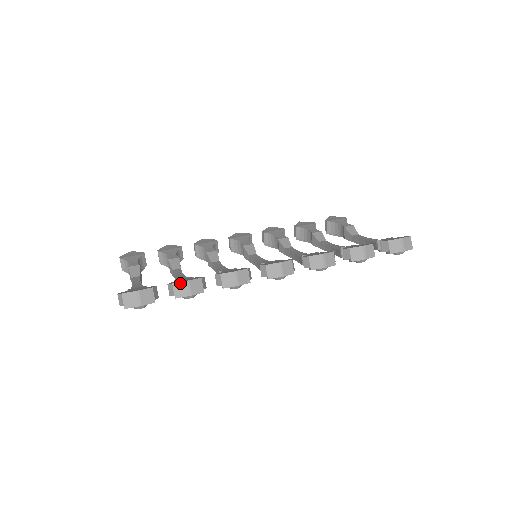
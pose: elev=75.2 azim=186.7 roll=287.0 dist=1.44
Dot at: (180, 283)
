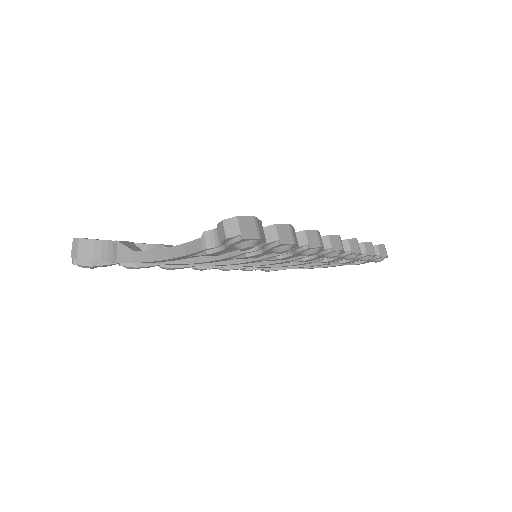
Dot at: (283, 225)
